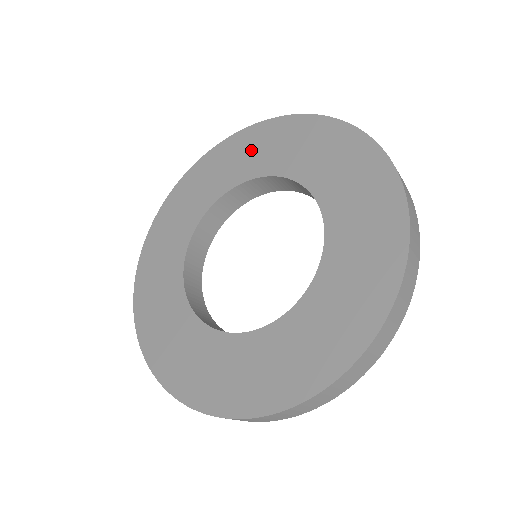
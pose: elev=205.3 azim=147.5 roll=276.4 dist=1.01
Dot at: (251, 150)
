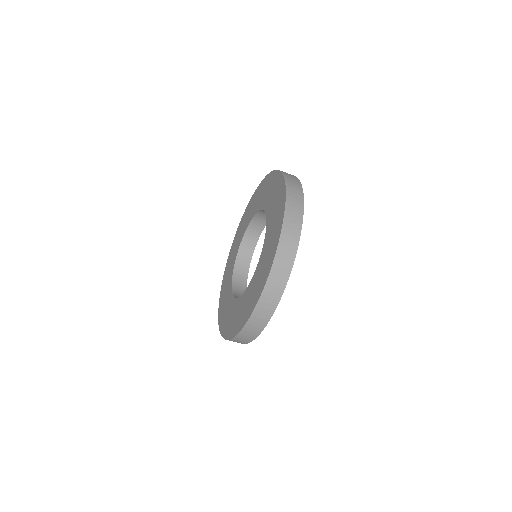
Dot at: (244, 221)
